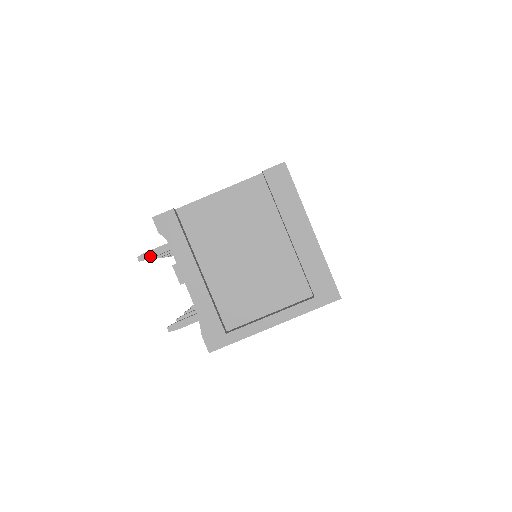
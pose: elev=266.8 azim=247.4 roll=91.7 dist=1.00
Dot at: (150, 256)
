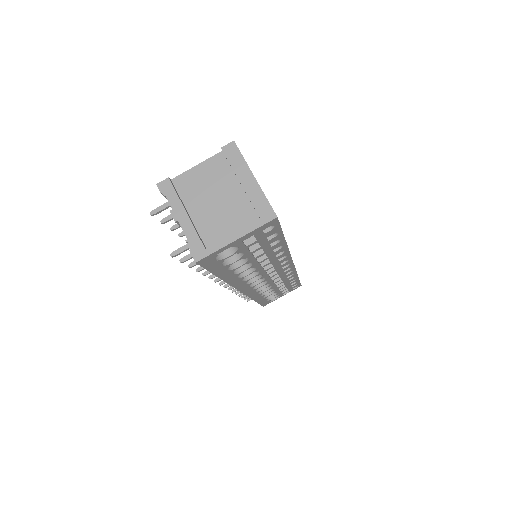
Dot at: (157, 211)
